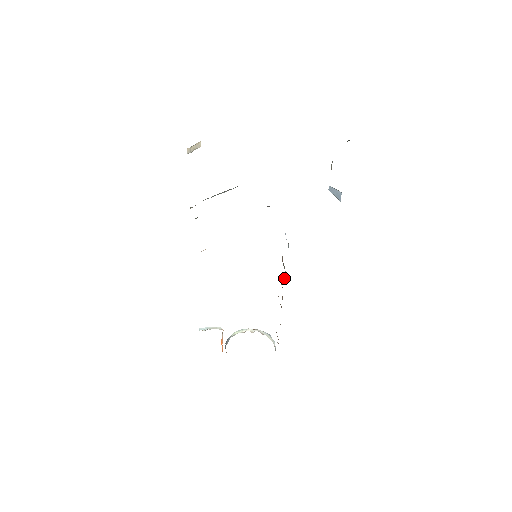
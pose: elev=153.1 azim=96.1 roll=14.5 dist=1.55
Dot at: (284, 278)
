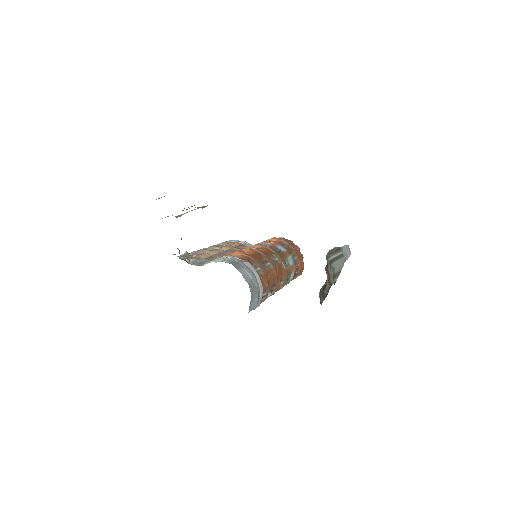
Dot at: occluded
